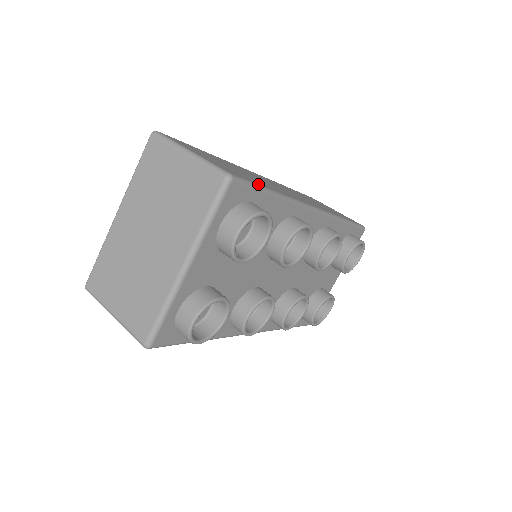
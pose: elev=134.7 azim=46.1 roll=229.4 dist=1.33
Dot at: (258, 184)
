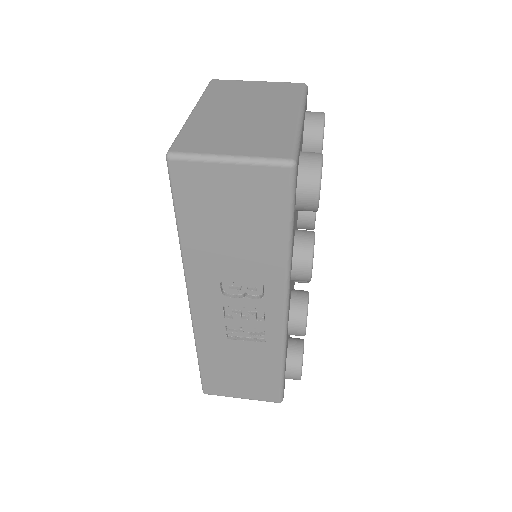
Dot at: occluded
